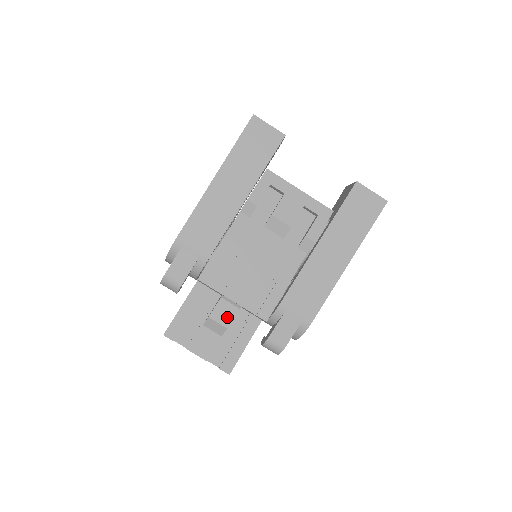
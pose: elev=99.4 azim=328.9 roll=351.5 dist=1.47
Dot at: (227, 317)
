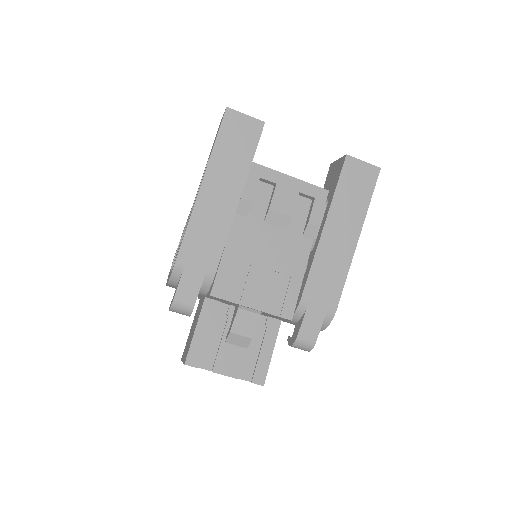
Dot at: (249, 327)
